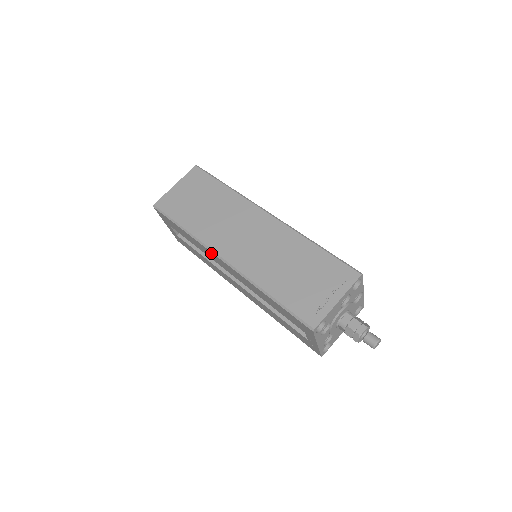
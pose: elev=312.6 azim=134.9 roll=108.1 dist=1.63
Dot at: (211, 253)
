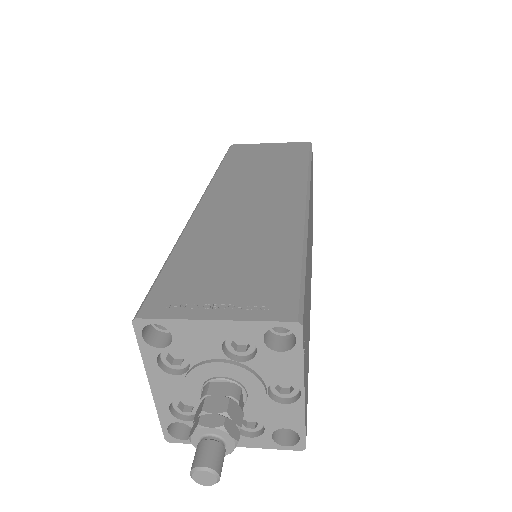
Dot at: occluded
